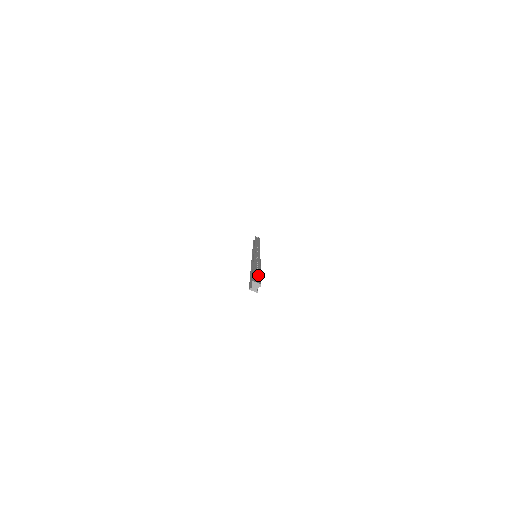
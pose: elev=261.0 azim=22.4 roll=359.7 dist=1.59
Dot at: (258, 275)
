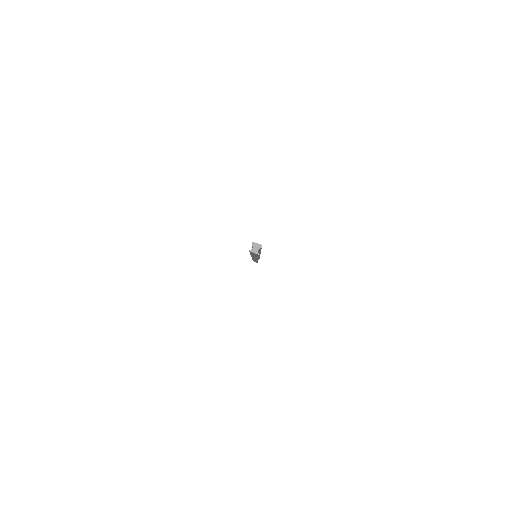
Dot at: occluded
